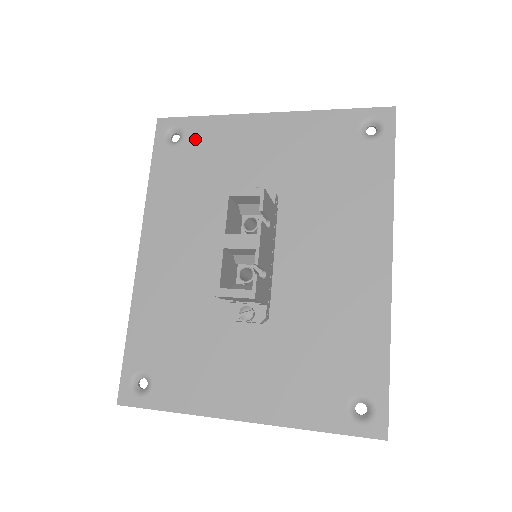
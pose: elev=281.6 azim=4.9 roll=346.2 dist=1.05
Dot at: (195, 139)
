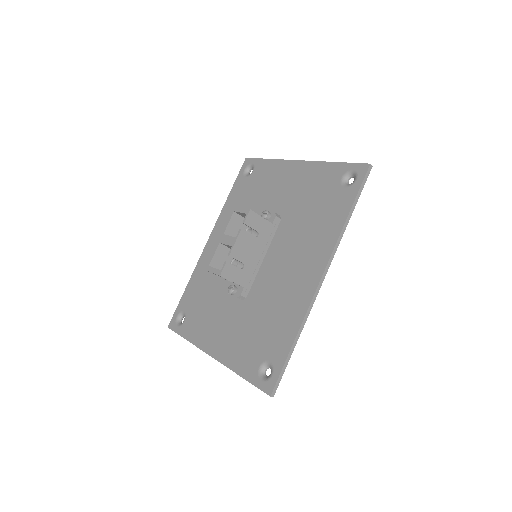
Dot at: (257, 174)
